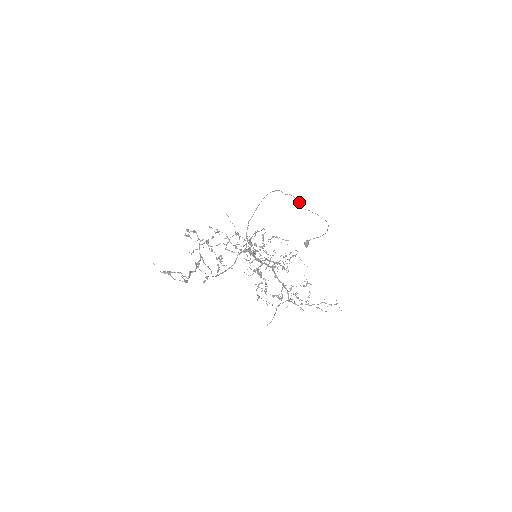
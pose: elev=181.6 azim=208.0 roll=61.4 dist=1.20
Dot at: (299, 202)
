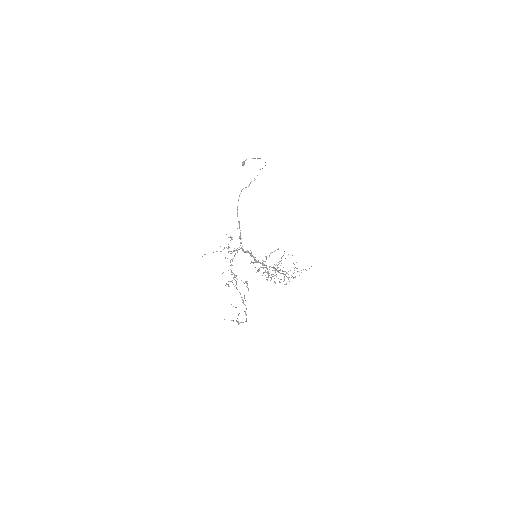
Dot at: (254, 178)
